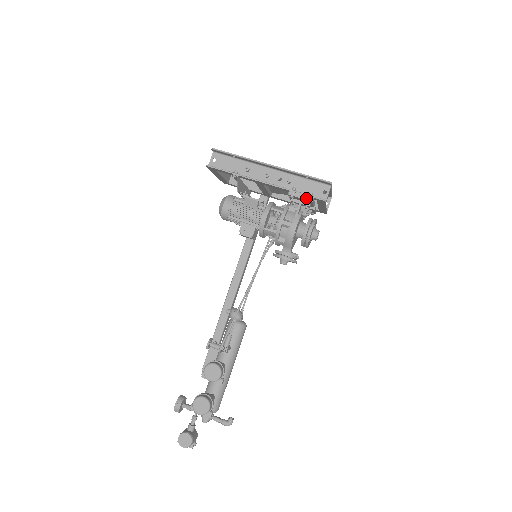
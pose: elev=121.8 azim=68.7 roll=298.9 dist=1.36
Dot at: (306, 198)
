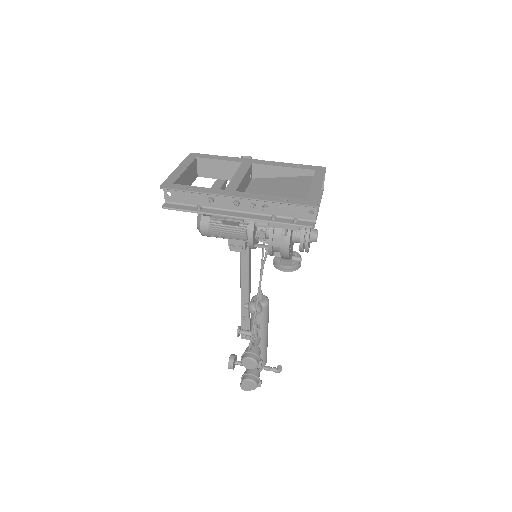
Dot at: (290, 228)
